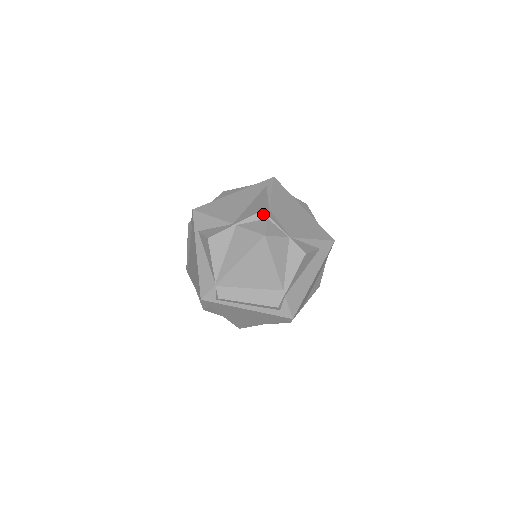
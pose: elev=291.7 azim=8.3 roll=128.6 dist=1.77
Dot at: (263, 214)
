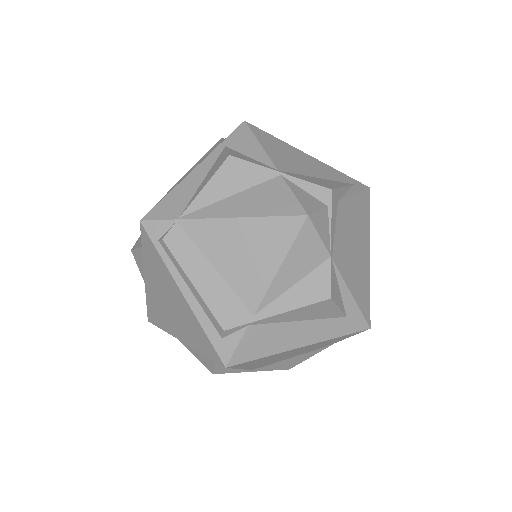
Dot at: (328, 195)
